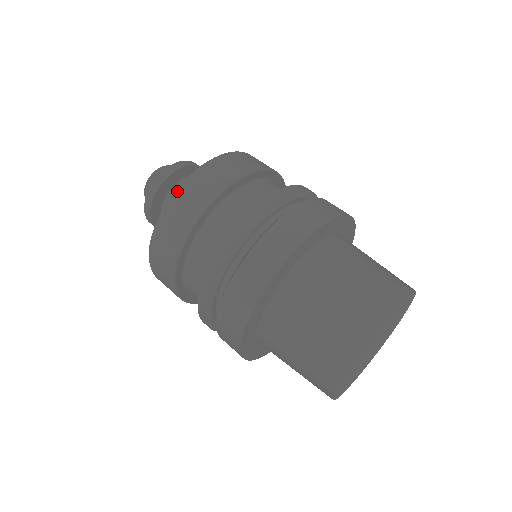
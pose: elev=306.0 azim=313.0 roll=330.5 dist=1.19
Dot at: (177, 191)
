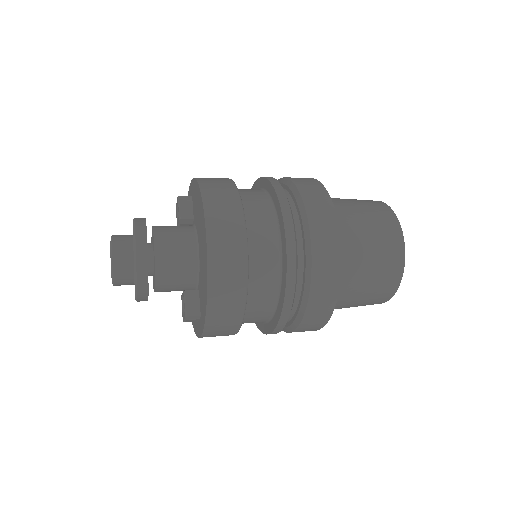
Dot at: (207, 223)
